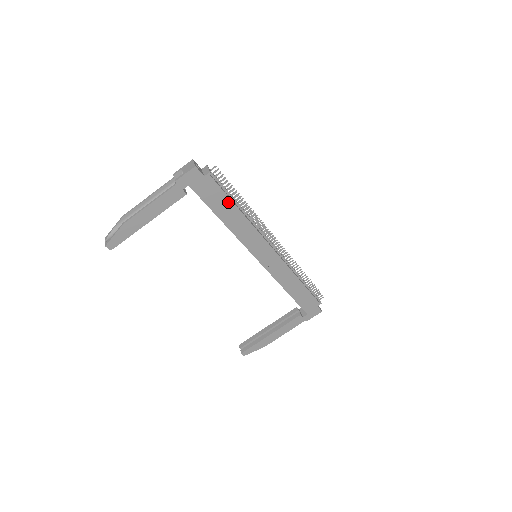
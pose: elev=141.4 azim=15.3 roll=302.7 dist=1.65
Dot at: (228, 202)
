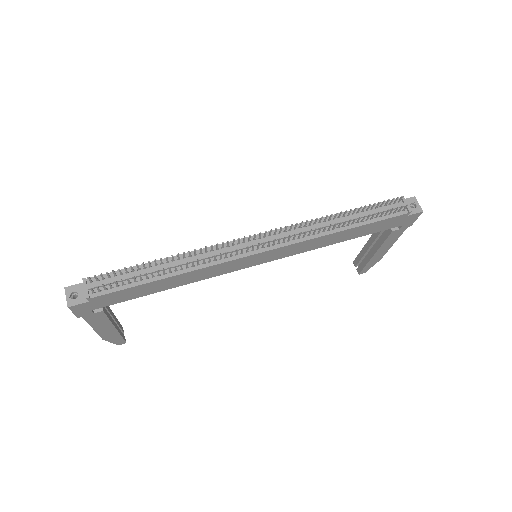
Dot at: (146, 285)
